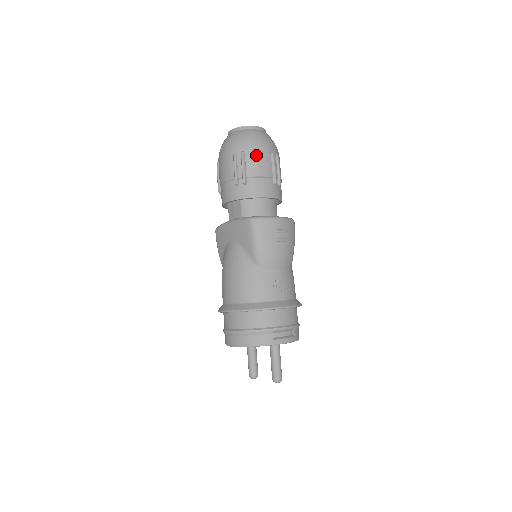
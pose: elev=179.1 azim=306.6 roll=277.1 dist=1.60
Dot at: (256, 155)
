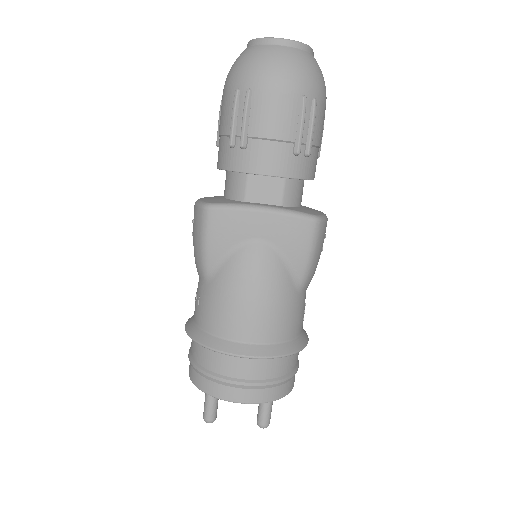
Dot at: (323, 110)
